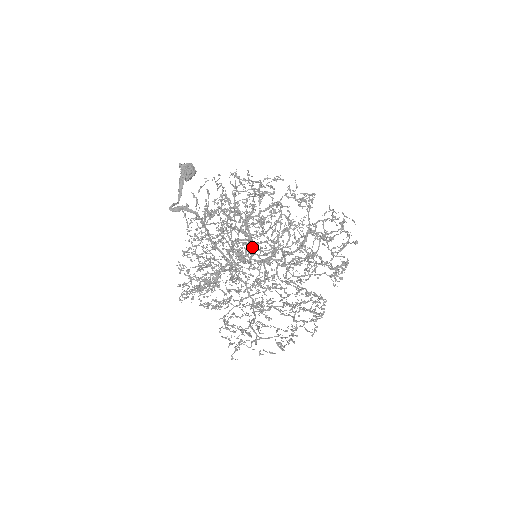
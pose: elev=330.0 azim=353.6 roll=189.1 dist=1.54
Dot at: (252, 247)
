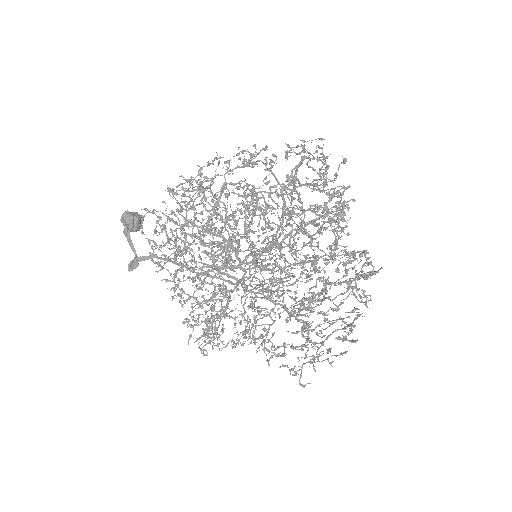
Dot at: occluded
